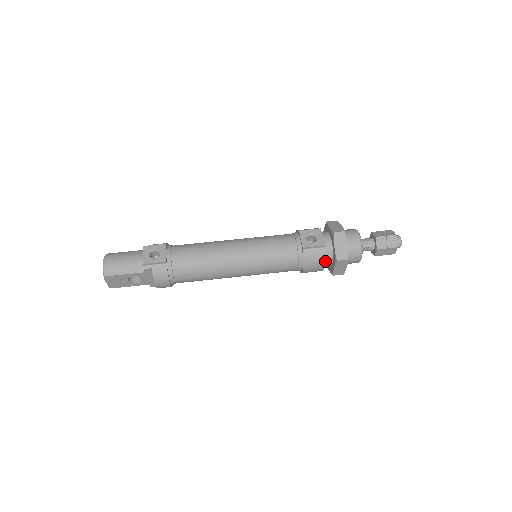
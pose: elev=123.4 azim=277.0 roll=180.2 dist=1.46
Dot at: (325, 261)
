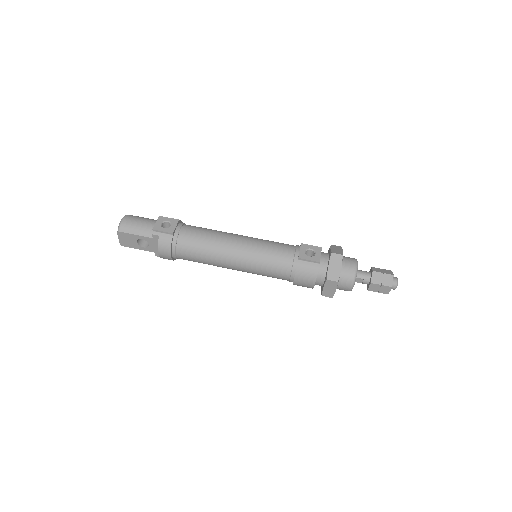
Dot at: (317, 278)
